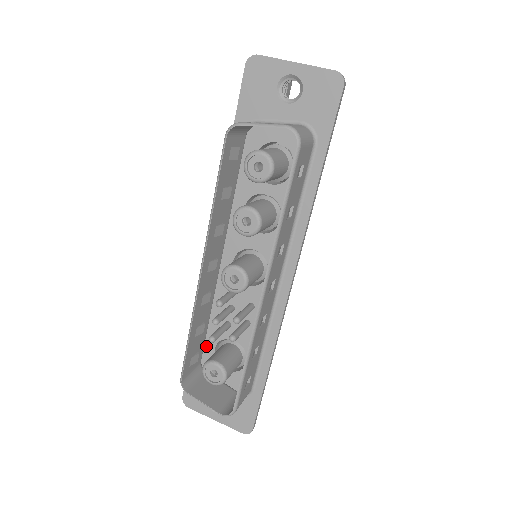
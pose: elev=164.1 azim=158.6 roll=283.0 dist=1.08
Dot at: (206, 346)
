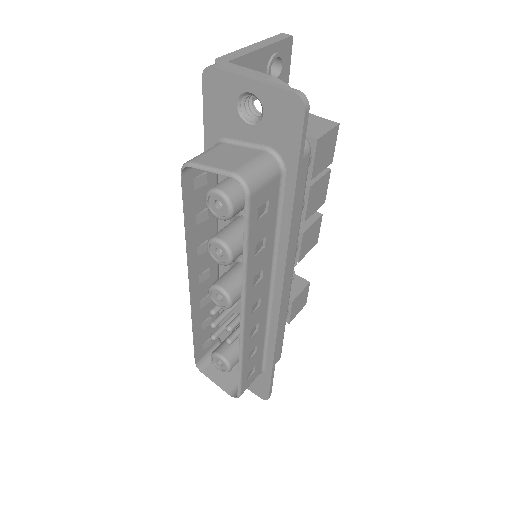
Dot at: occluded
